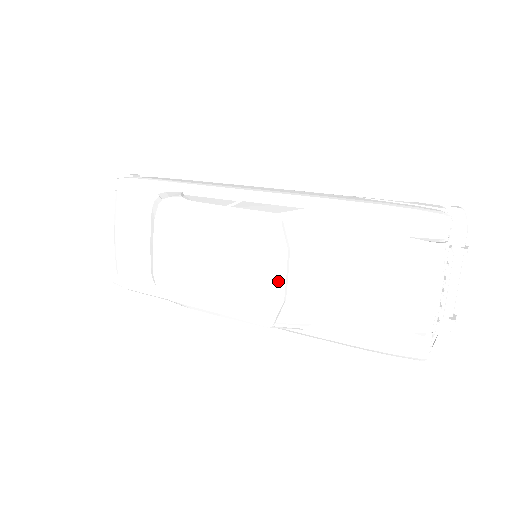
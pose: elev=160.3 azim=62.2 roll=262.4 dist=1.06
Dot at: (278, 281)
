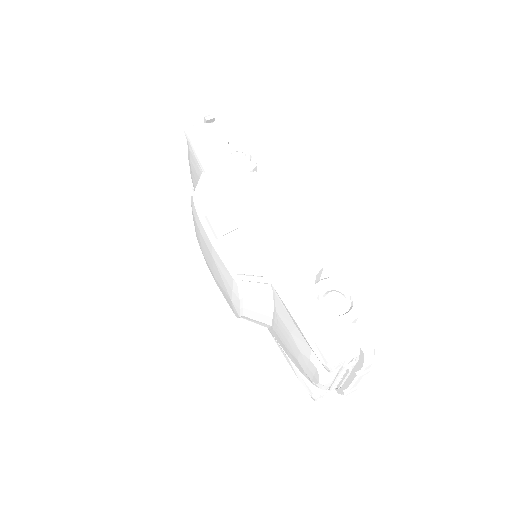
Dot at: (236, 307)
